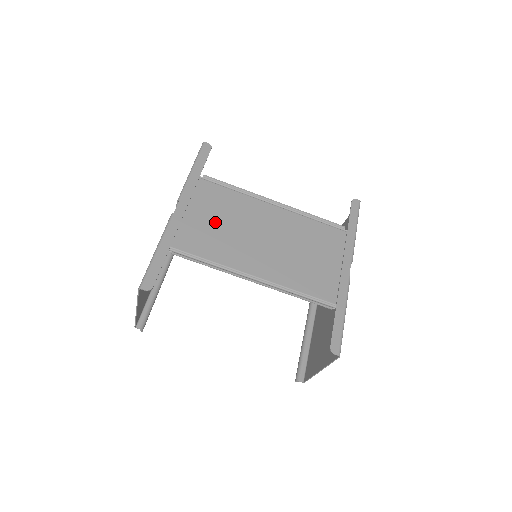
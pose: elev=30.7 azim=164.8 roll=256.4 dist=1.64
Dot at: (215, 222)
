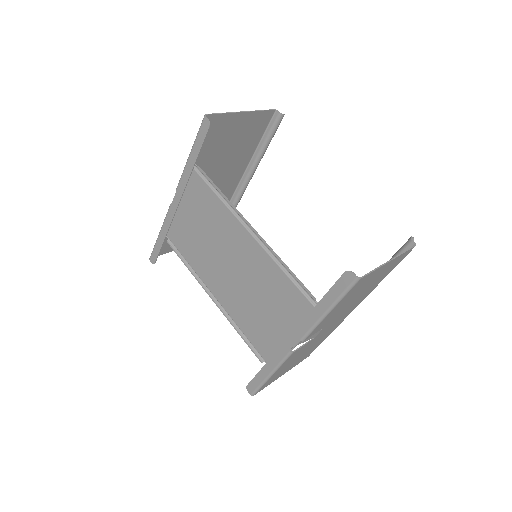
Dot at: (197, 227)
